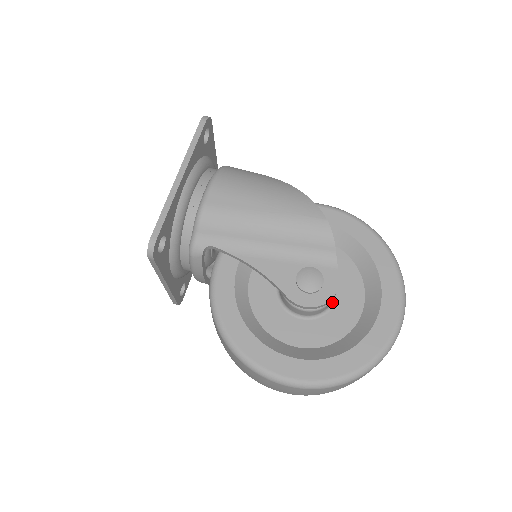
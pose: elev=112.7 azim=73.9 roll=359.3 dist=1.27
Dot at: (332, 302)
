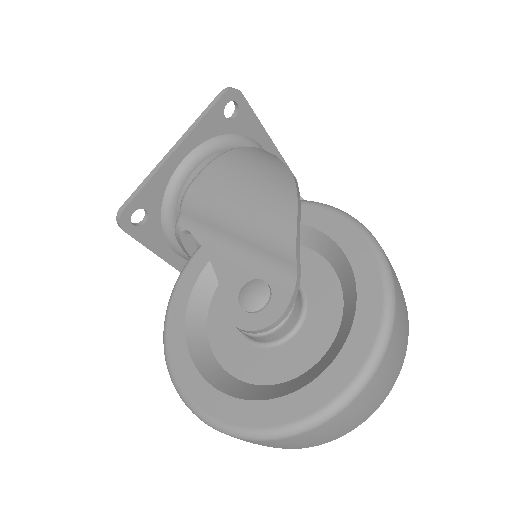
Dot at: (289, 334)
